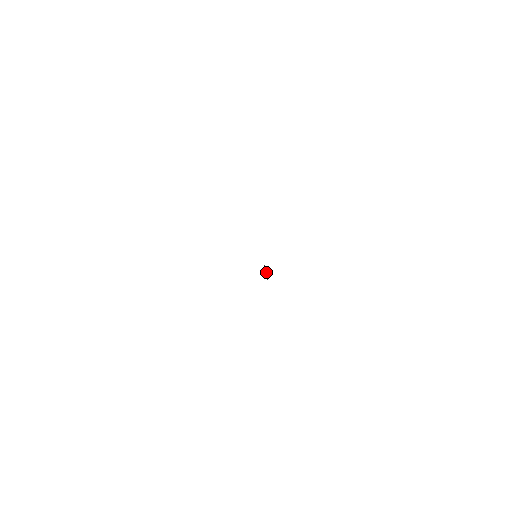
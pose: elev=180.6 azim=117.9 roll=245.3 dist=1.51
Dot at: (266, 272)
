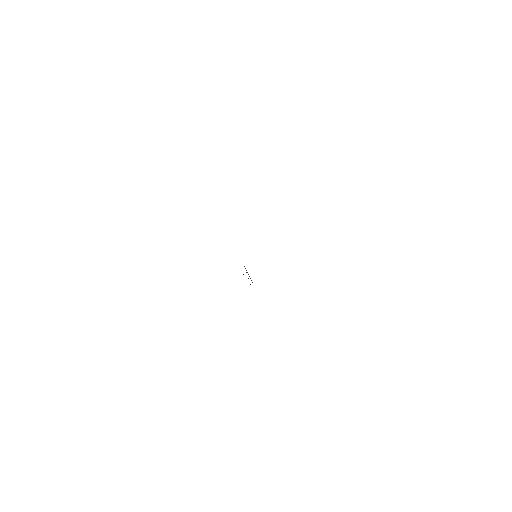
Dot at: (248, 274)
